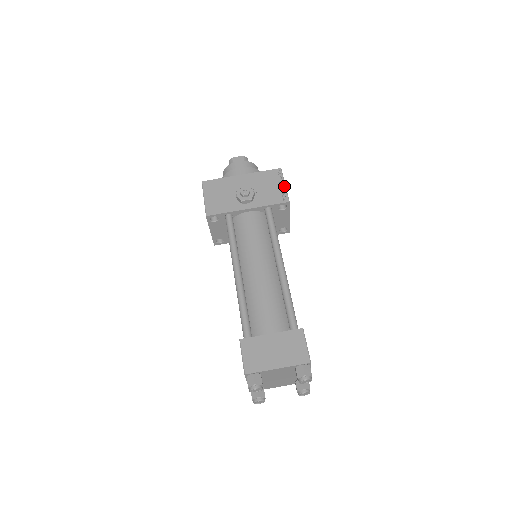
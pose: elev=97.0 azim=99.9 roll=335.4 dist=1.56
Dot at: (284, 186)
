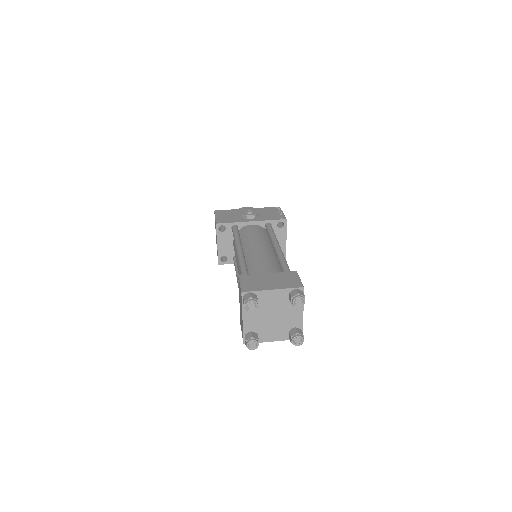
Dot at: (282, 213)
